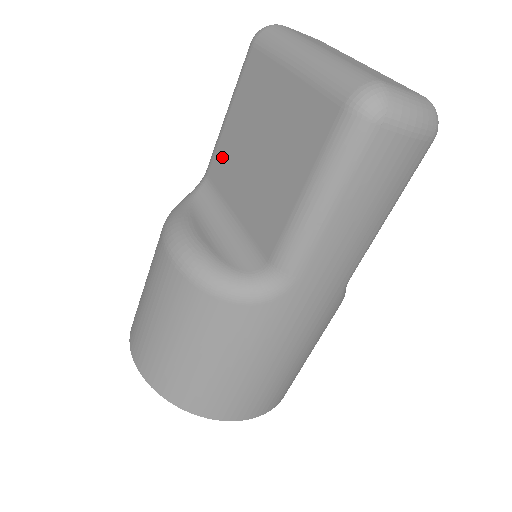
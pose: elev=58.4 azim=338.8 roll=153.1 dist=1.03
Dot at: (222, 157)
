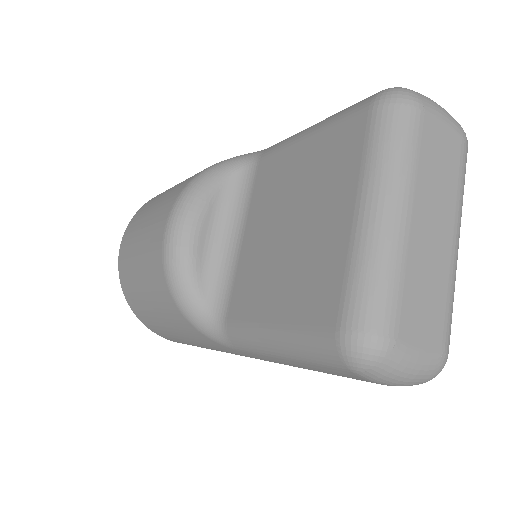
Dot at: (274, 170)
